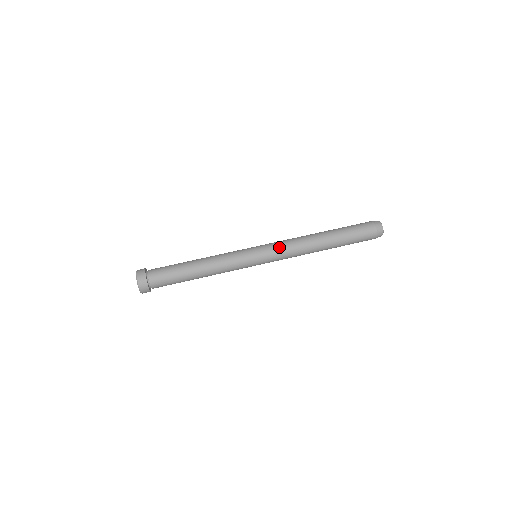
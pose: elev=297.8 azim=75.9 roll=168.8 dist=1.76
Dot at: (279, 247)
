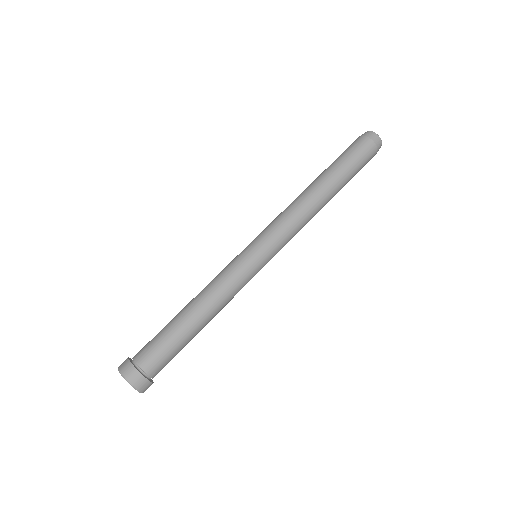
Dot at: (283, 233)
